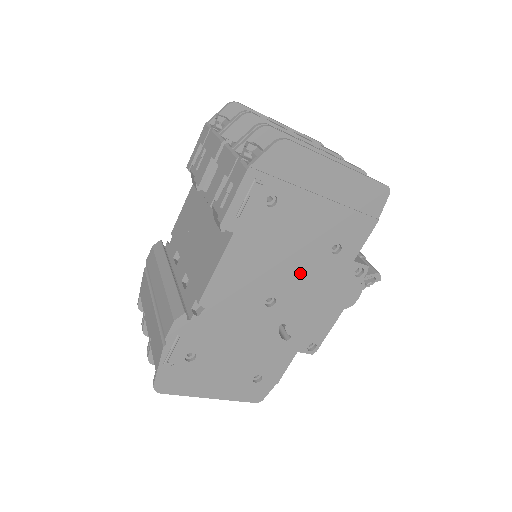
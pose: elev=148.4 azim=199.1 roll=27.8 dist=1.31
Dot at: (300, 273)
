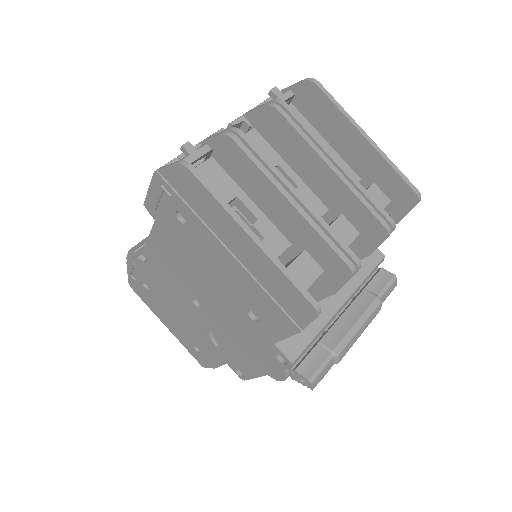
Dot at: (219, 304)
